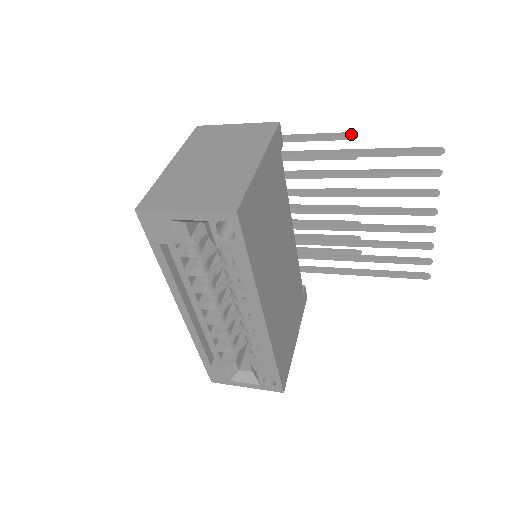
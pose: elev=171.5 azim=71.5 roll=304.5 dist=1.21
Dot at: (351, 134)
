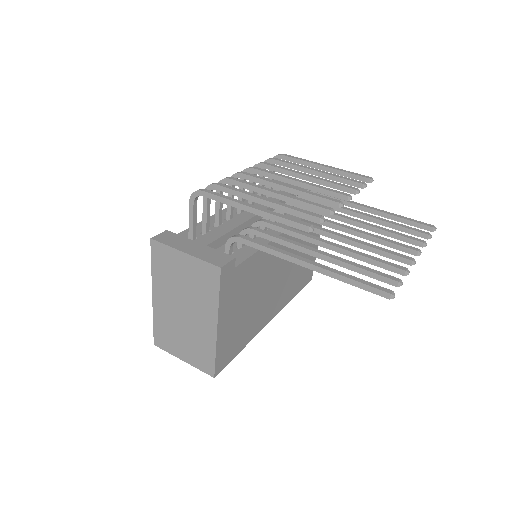
Dot at: (305, 231)
